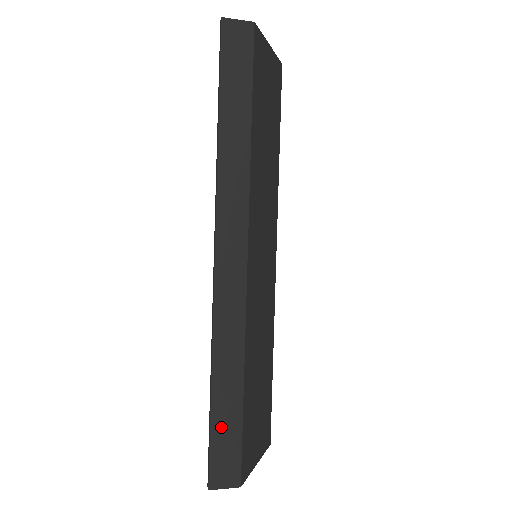
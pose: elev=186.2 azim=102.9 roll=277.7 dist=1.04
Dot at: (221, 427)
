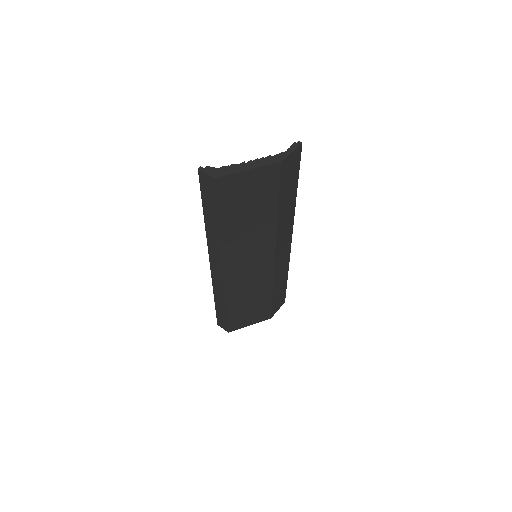
Dot at: (219, 313)
